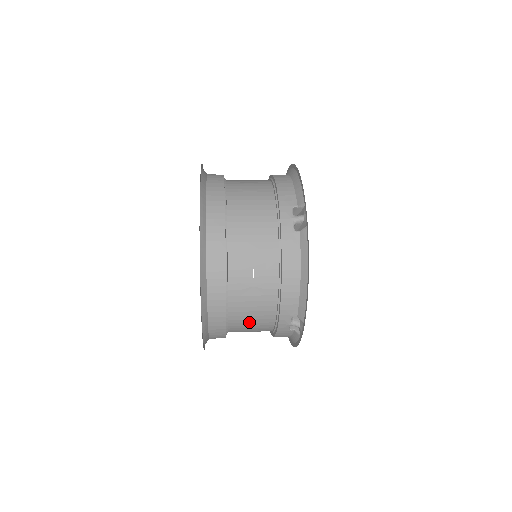
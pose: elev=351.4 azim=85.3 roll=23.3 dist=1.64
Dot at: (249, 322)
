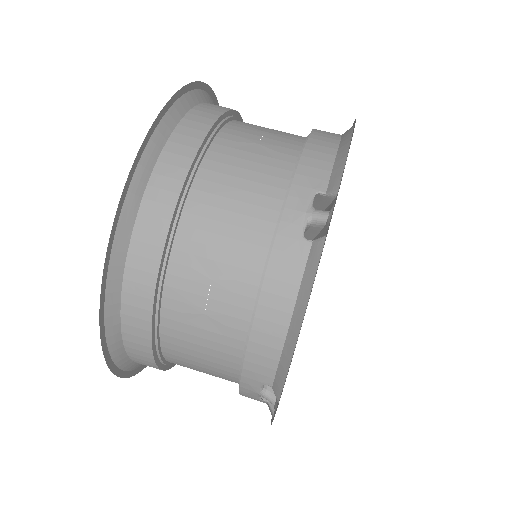
Dot at: occluded
